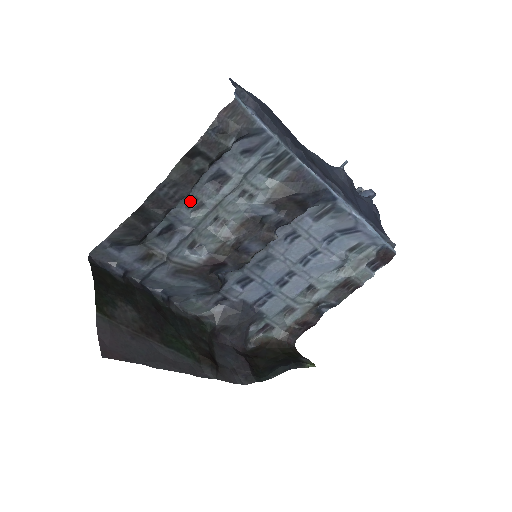
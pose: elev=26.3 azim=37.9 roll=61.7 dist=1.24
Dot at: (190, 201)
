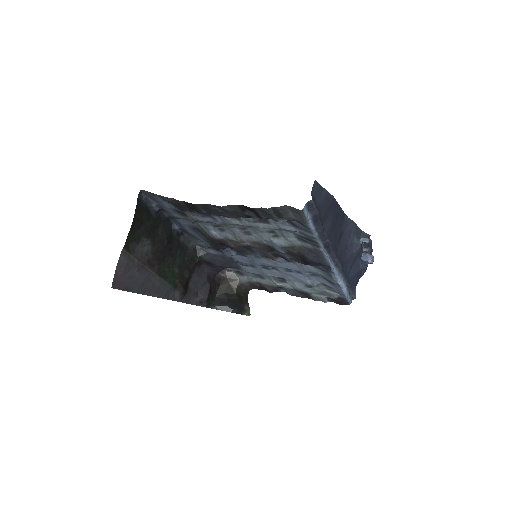
Dot at: occluded
